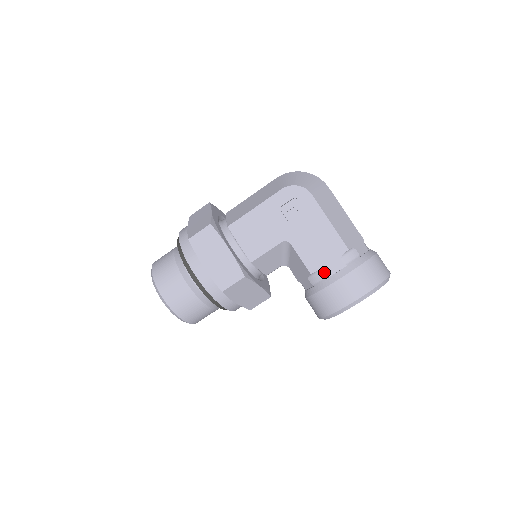
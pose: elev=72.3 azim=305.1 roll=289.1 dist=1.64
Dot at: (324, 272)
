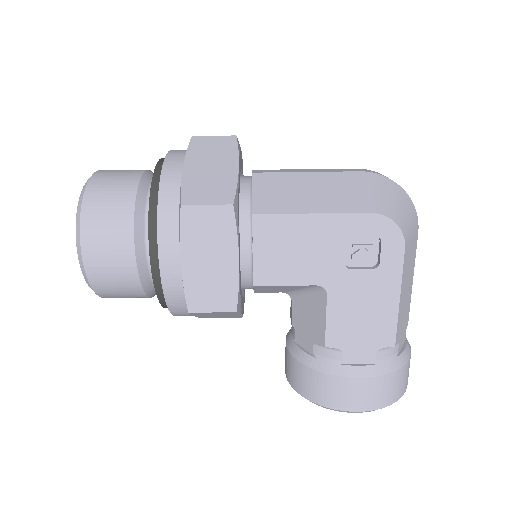
Dot at: (344, 354)
